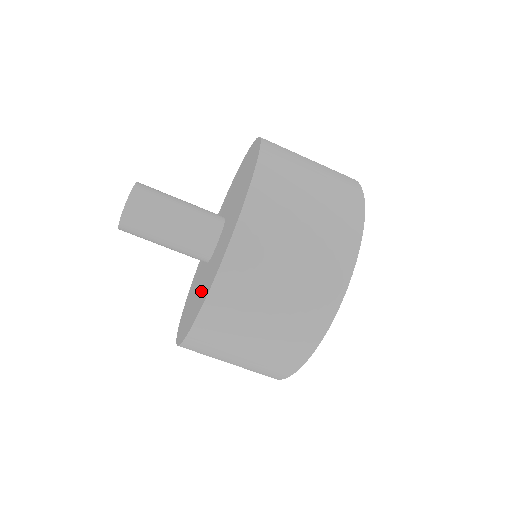
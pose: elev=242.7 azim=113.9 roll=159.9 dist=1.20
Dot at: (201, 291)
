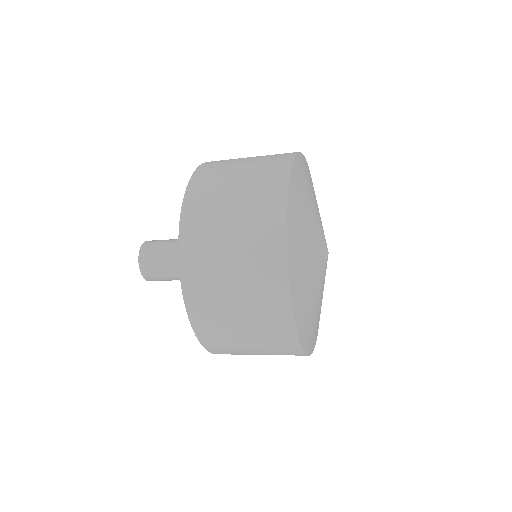
Dot at: occluded
